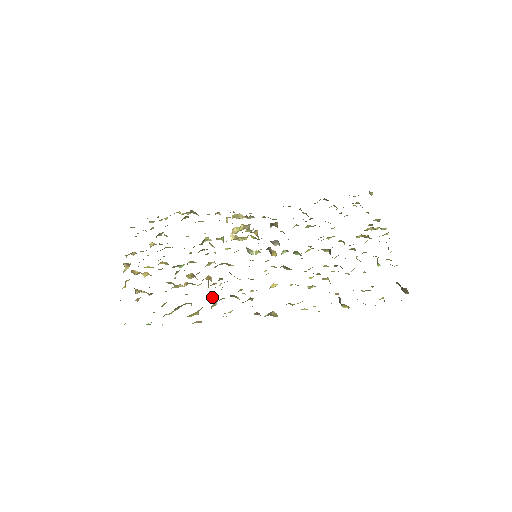
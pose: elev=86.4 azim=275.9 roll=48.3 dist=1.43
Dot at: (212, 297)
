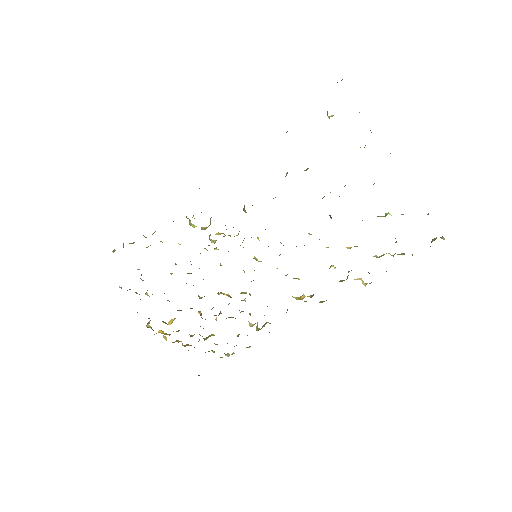
Dot at: occluded
